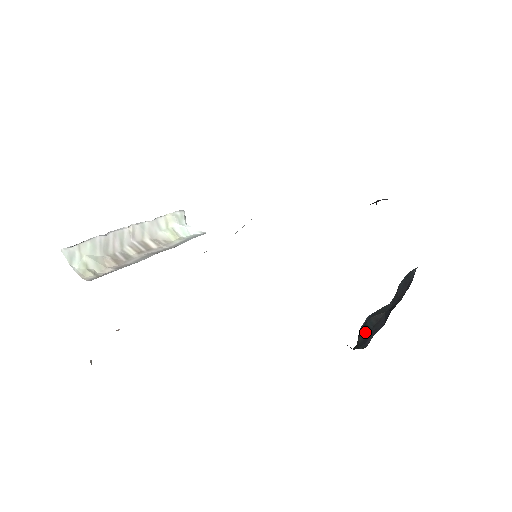
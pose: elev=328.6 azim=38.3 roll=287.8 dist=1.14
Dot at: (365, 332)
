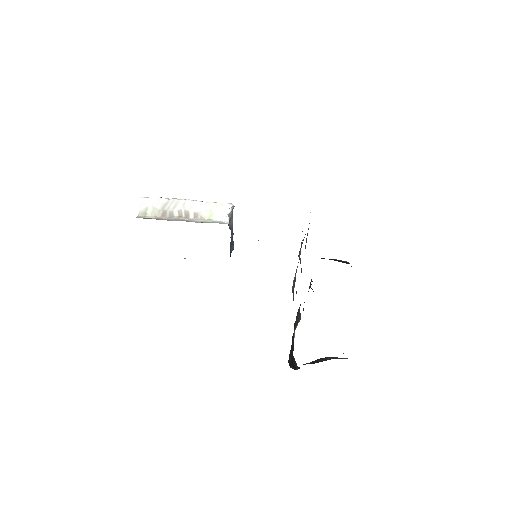
Dot at: (310, 362)
